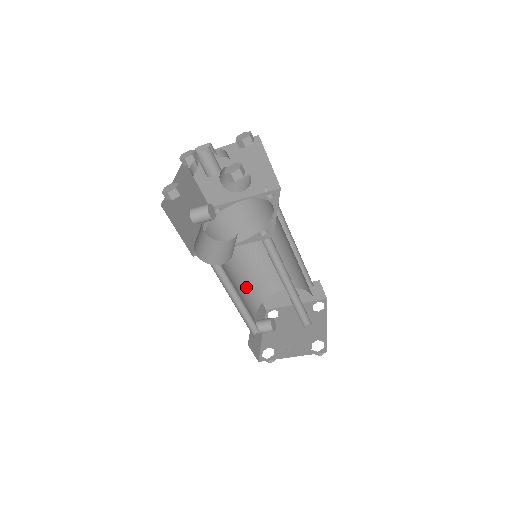
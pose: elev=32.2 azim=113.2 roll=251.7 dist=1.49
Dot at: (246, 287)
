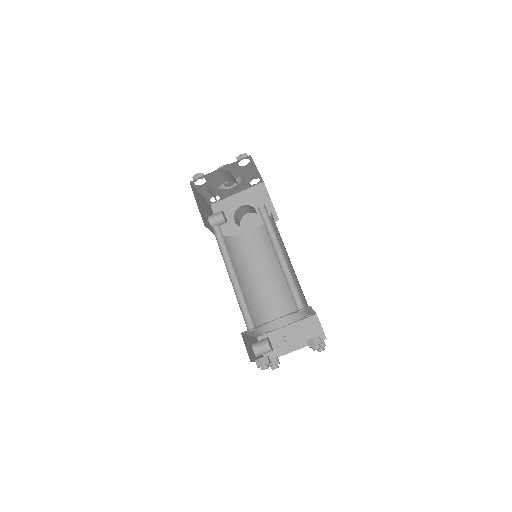
Dot at: occluded
